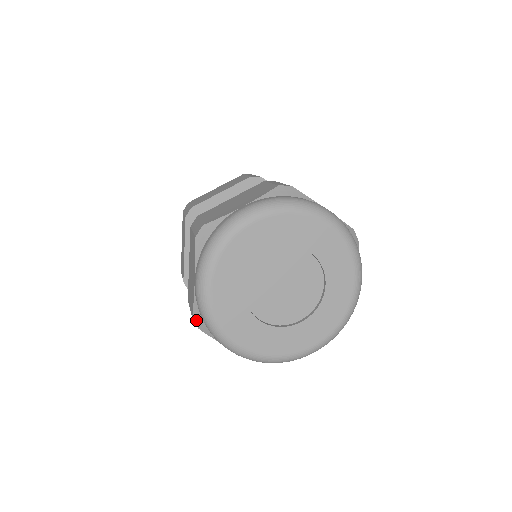
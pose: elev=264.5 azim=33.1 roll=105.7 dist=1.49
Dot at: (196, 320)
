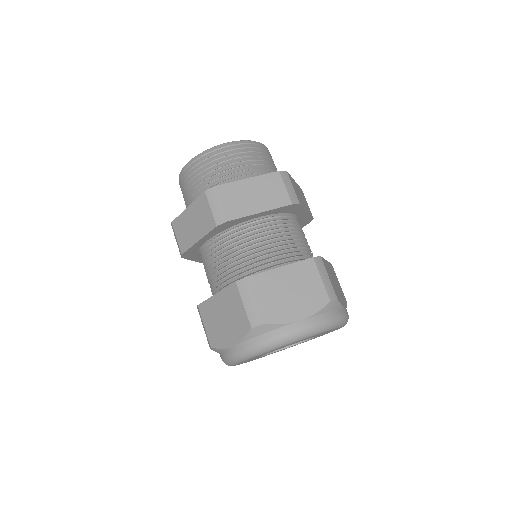
Dot at: (213, 349)
